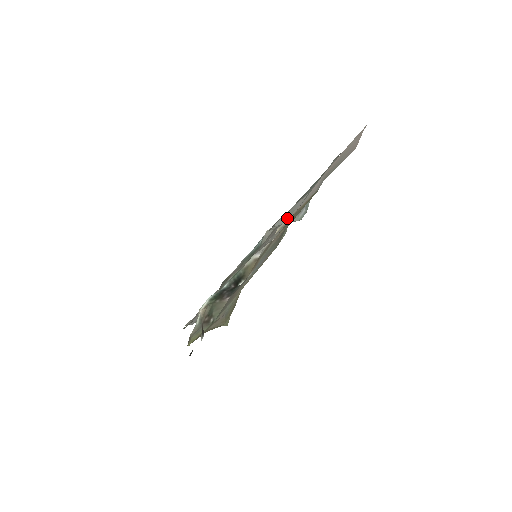
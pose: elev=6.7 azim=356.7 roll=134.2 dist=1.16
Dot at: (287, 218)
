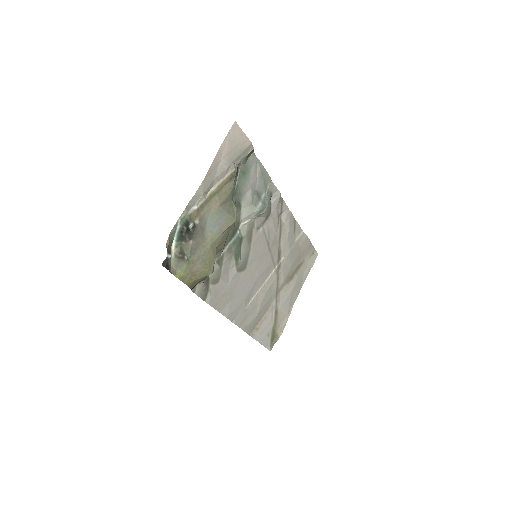
Dot at: (212, 187)
